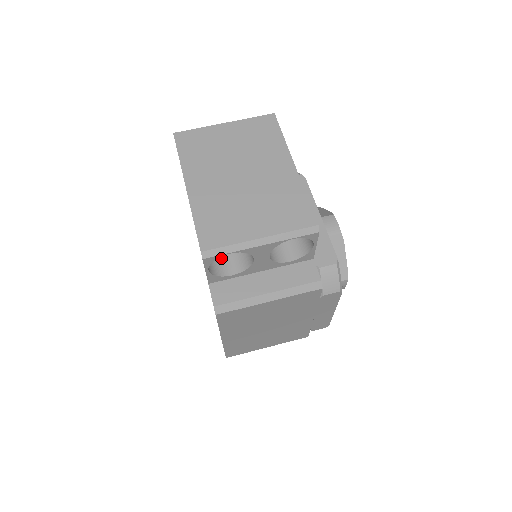
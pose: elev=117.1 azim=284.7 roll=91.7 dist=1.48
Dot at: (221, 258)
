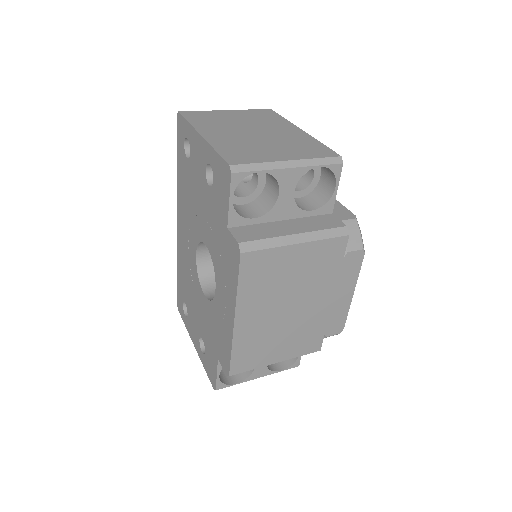
Dot at: (238, 207)
